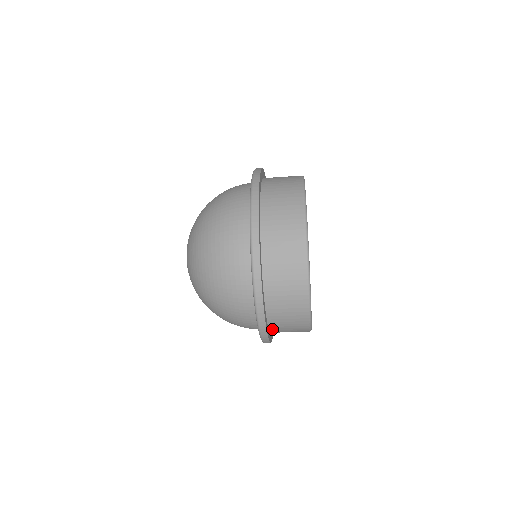
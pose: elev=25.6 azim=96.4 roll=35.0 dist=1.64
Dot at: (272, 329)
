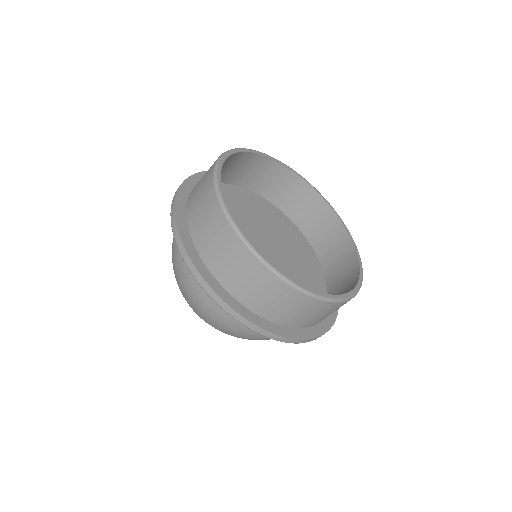
Dot at: (304, 326)
